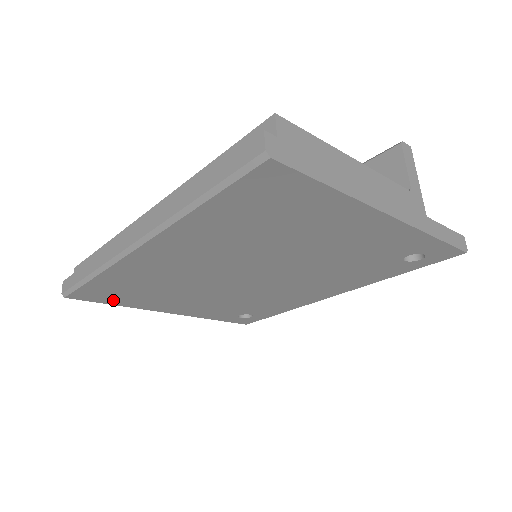
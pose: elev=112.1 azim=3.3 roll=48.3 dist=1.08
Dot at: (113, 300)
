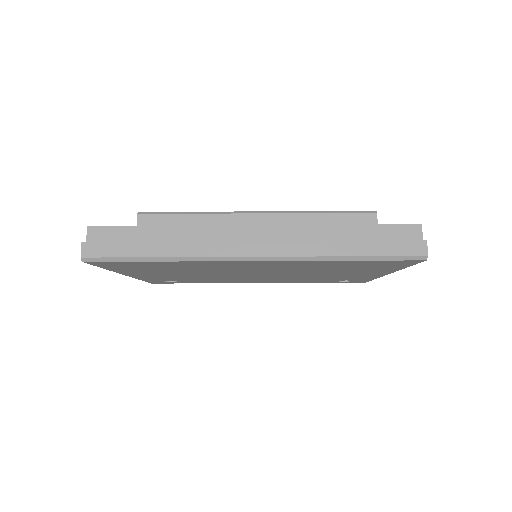
Dot at: (116, 267)
